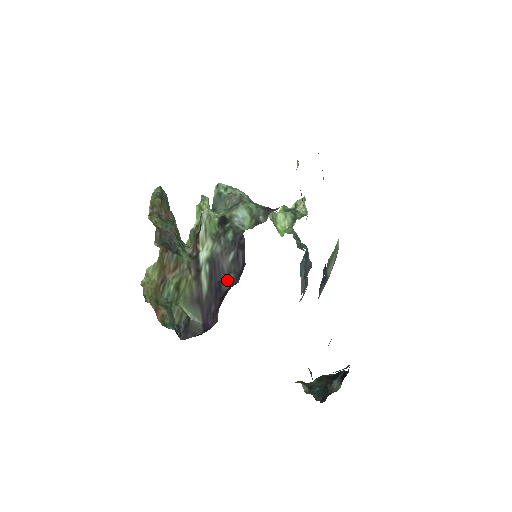
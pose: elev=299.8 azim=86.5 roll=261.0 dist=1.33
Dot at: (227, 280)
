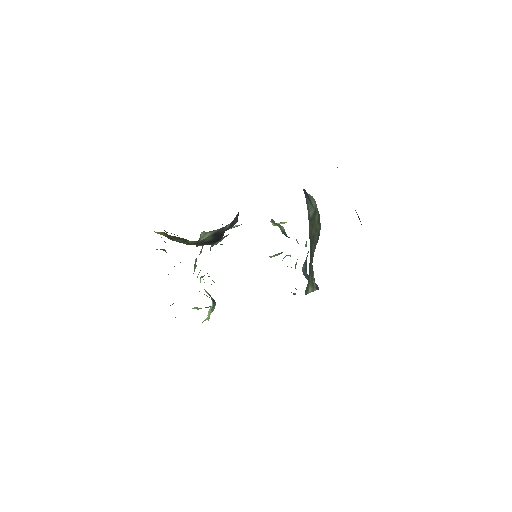
Dot at: occluded
